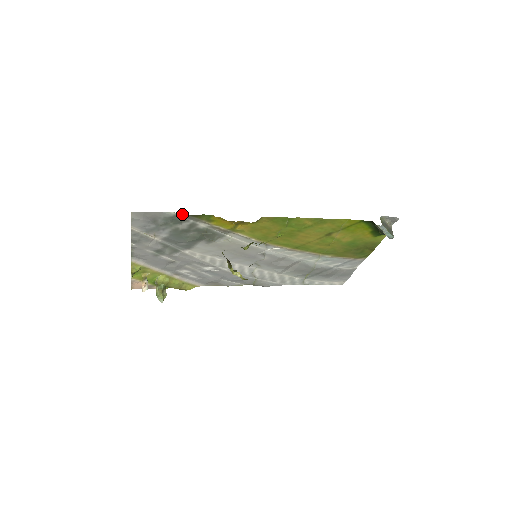
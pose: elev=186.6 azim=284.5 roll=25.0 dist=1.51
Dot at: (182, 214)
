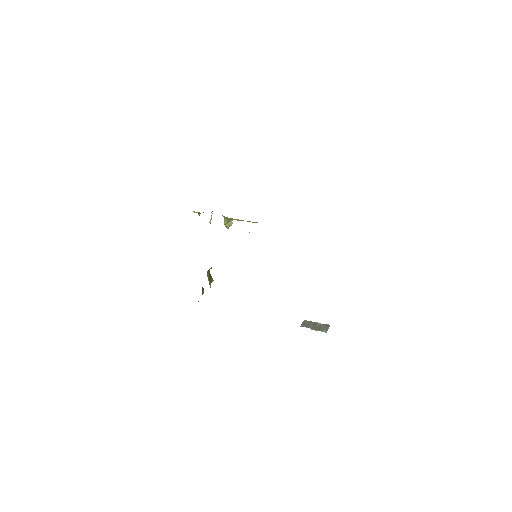
Dot at: occluded
